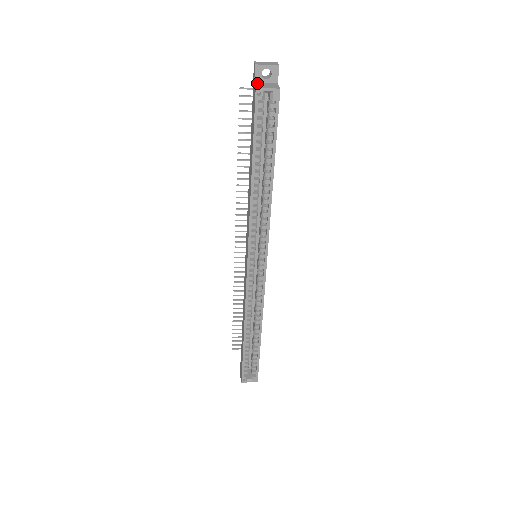
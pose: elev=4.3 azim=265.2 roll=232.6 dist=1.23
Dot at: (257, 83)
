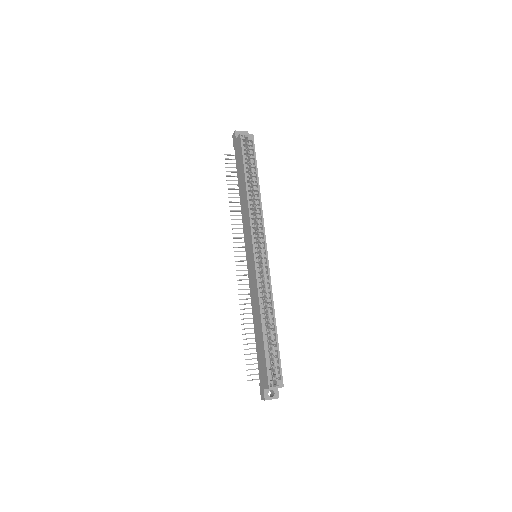
Dot at: occluded
